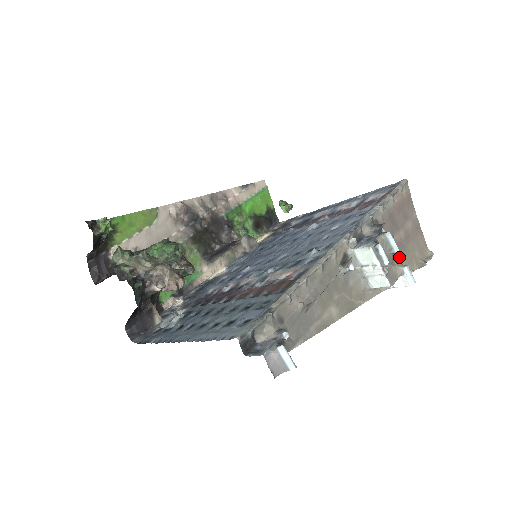
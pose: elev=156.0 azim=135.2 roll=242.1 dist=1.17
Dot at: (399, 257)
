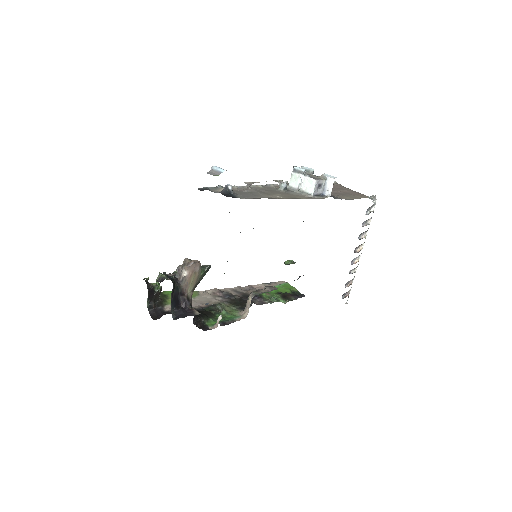
Dot at: (340, 196)
